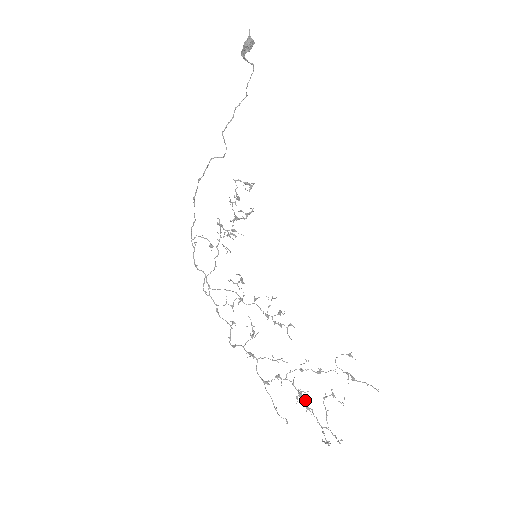
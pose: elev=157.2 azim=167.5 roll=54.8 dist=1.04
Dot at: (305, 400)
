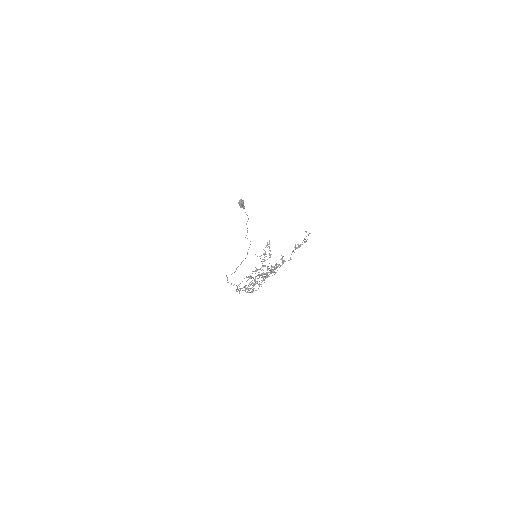
Dot at: occluded
